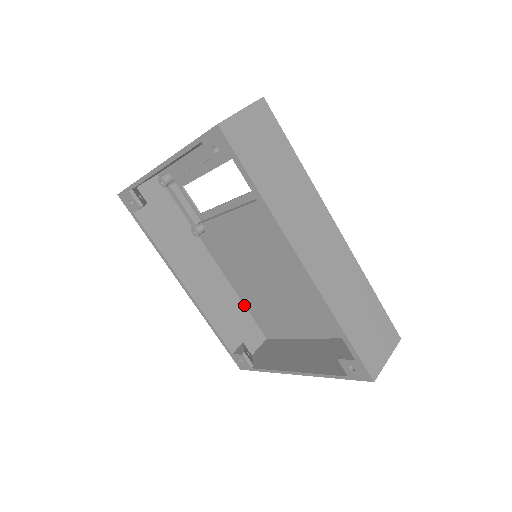
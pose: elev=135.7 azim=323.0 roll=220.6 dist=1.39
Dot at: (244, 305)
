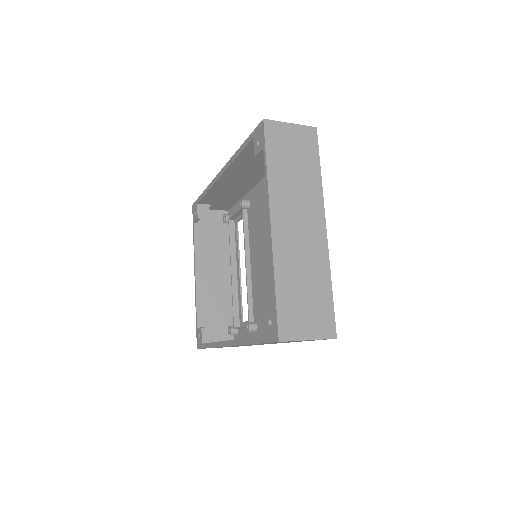
Dot at: occluded
